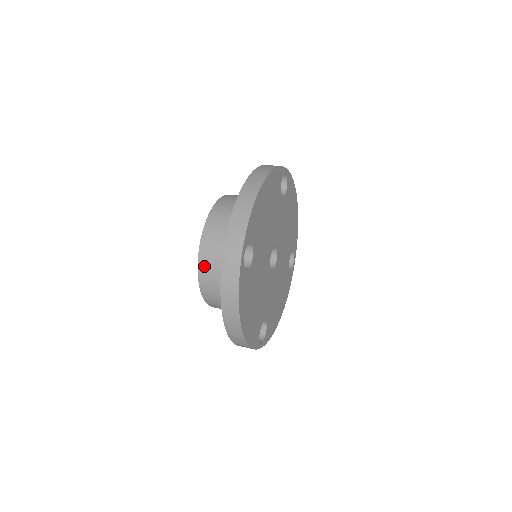
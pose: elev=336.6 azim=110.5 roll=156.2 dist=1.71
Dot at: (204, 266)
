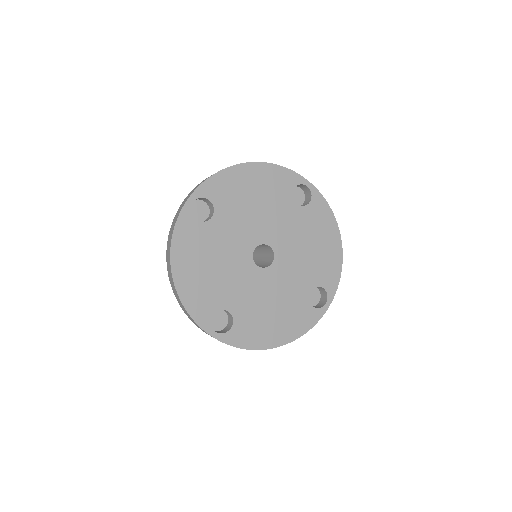
Dot at: occluded
